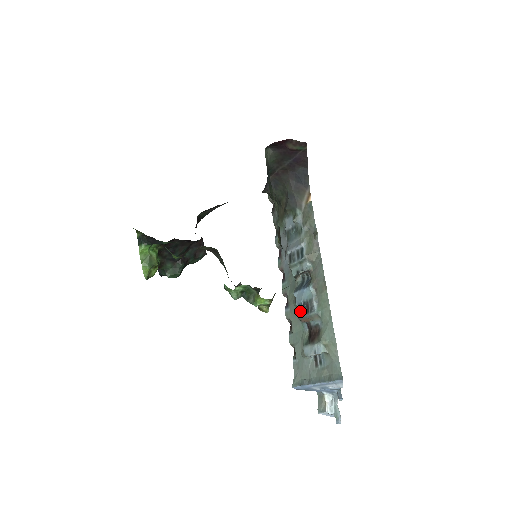
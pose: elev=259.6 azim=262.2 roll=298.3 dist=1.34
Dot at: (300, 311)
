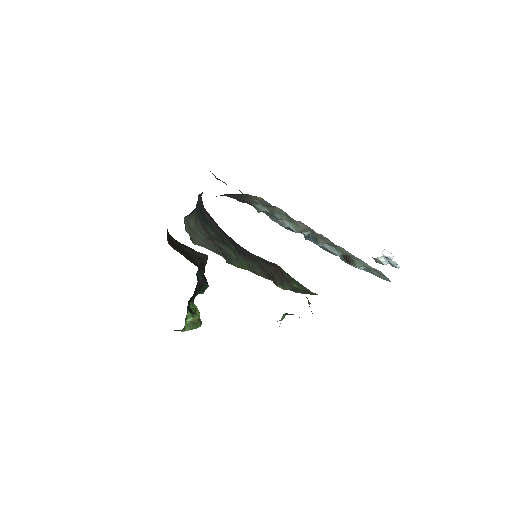
Dot at: (322, 248)
